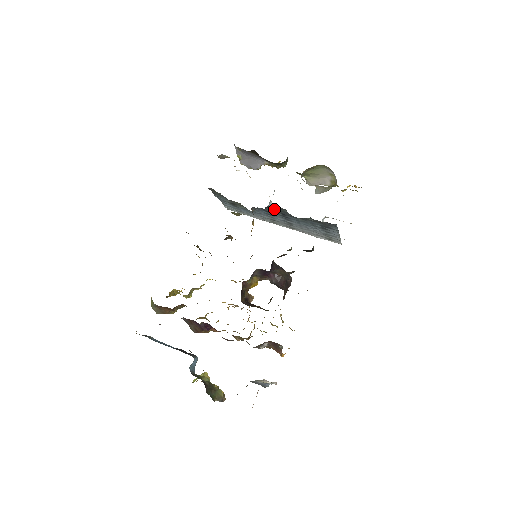
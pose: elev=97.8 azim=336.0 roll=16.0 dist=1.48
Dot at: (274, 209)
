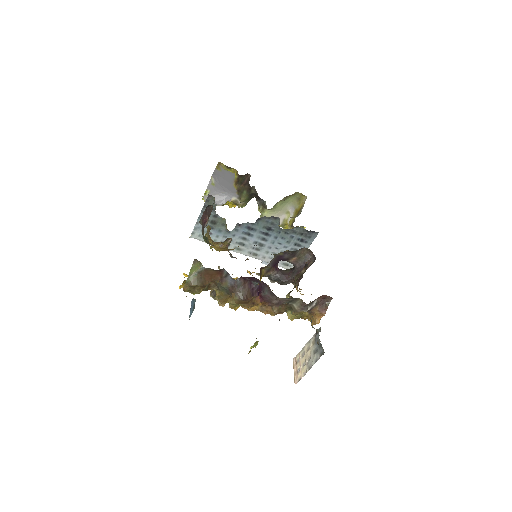
Dot at: (264, 222)
